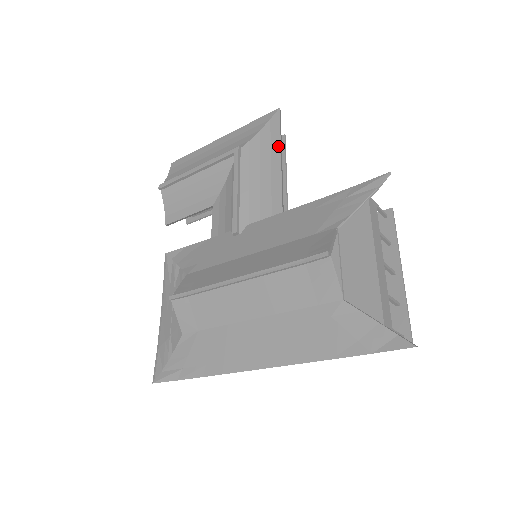
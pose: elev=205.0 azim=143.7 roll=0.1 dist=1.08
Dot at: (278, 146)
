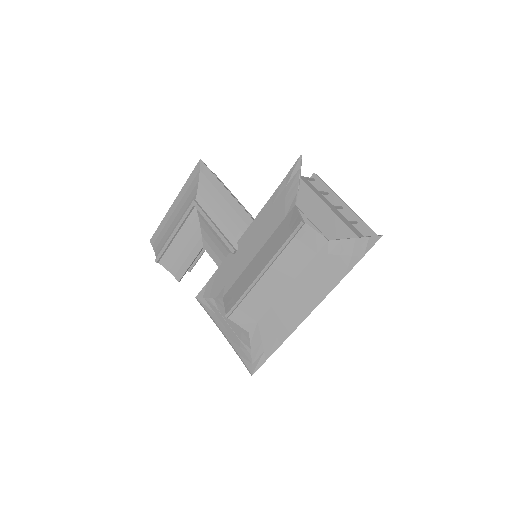
Dot at: (218, 183)
